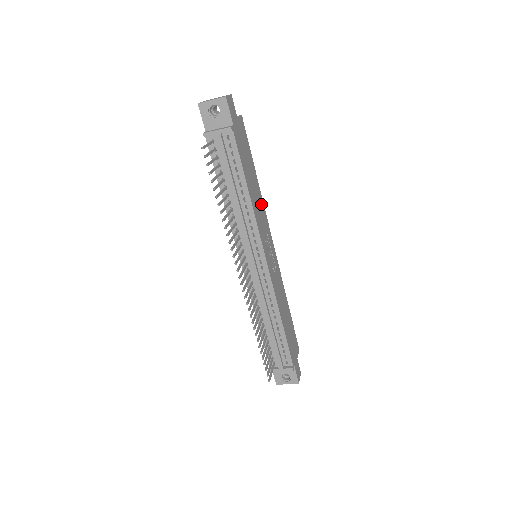
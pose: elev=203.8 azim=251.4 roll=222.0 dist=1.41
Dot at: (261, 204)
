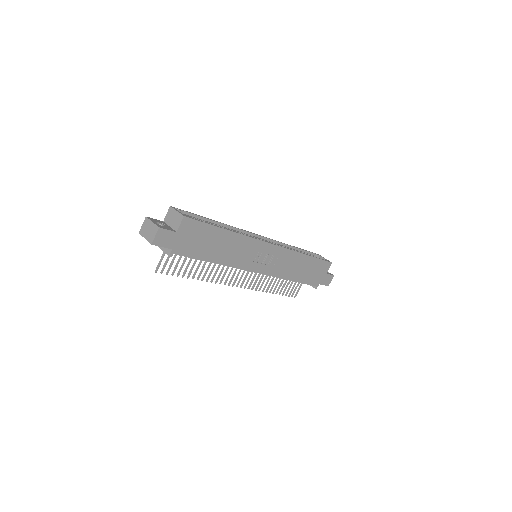
Dot at: (241, 242)
